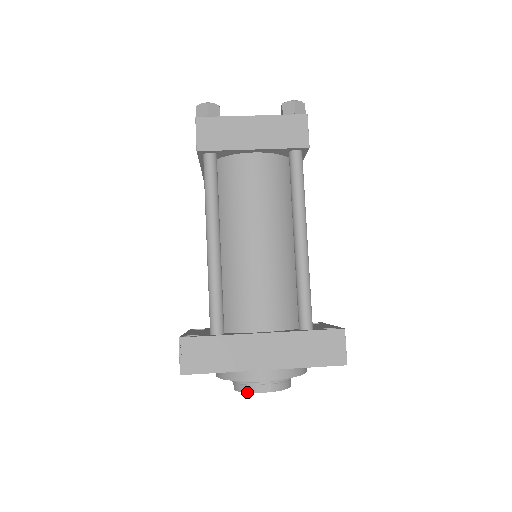
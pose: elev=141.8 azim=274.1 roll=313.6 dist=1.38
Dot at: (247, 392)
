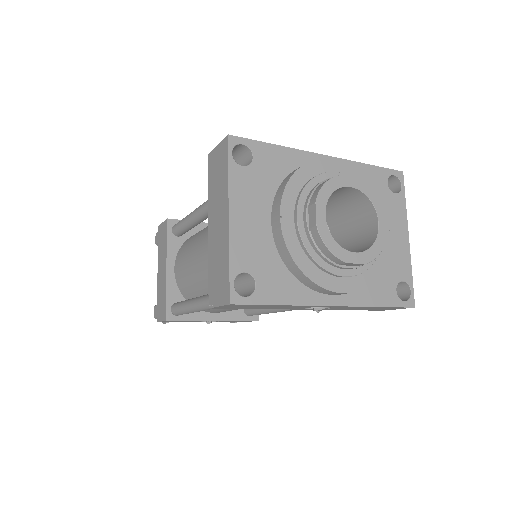
Dot at: (330, 178)
